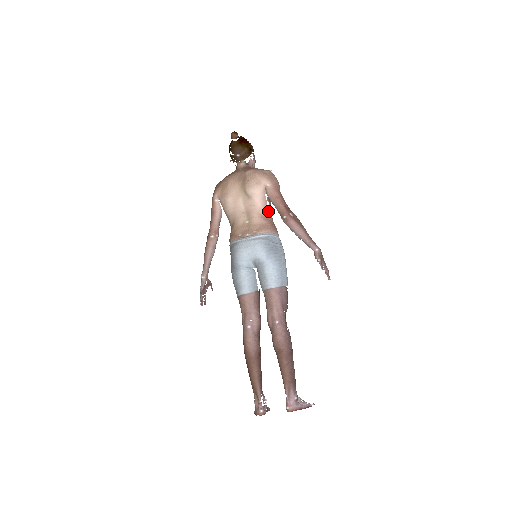
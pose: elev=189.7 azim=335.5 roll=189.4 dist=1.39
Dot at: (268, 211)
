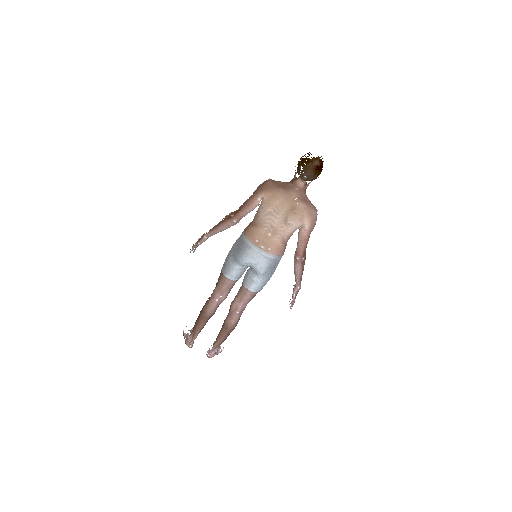
Dot at: occluded
